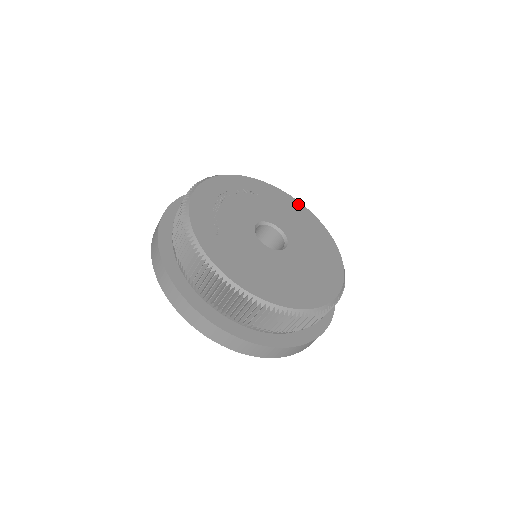
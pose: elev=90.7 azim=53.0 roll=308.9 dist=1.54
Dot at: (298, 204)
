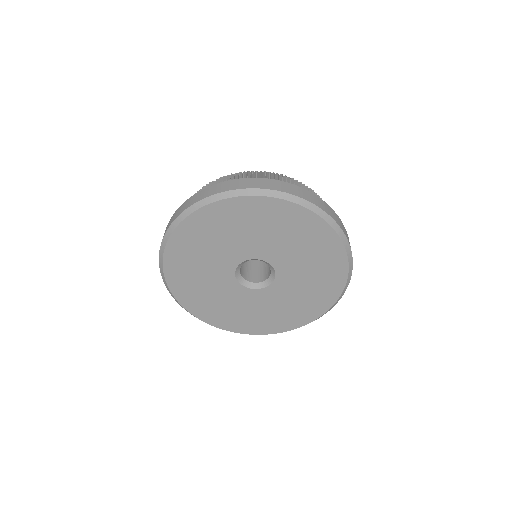
Dot at: occluded
